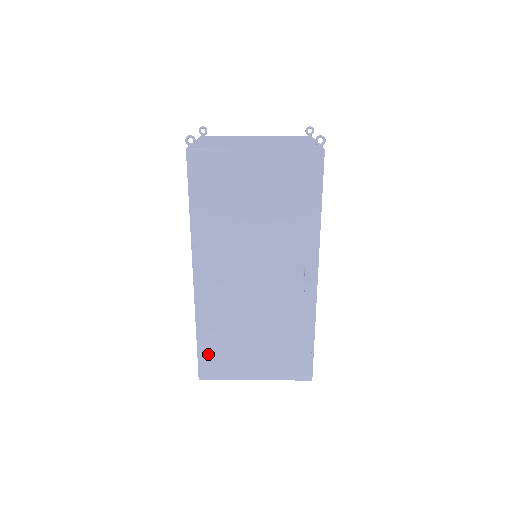
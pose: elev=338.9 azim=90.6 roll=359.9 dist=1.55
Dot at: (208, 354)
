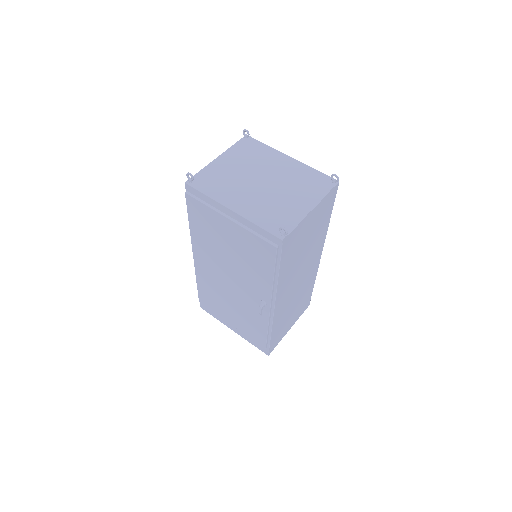
Dot at: (203, 301)
